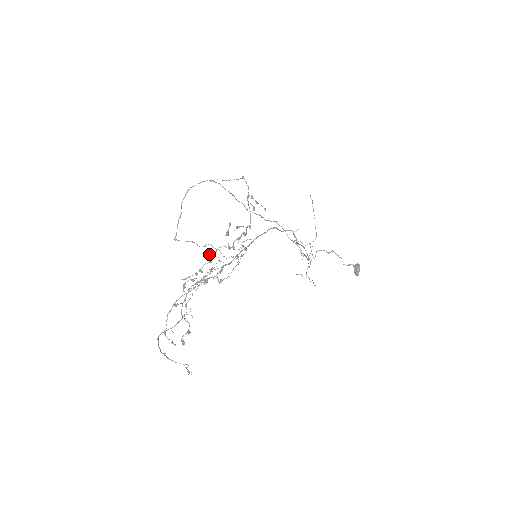
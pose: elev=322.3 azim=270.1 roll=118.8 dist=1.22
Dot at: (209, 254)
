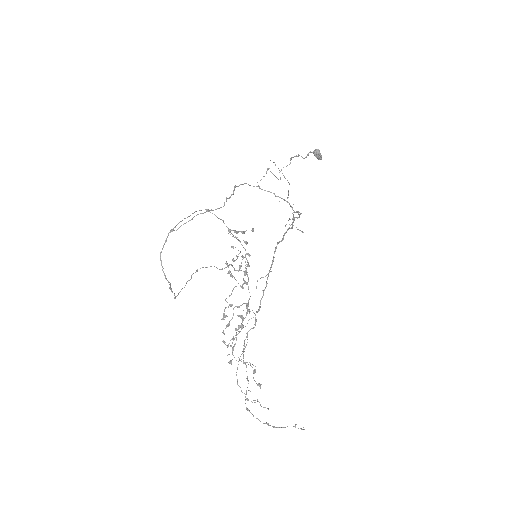
Dot at: (225, 300)
